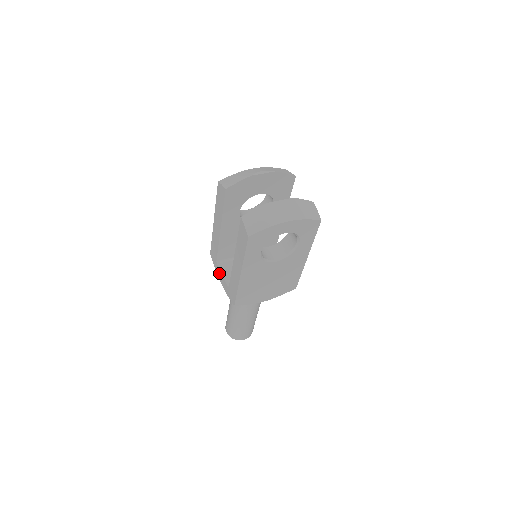
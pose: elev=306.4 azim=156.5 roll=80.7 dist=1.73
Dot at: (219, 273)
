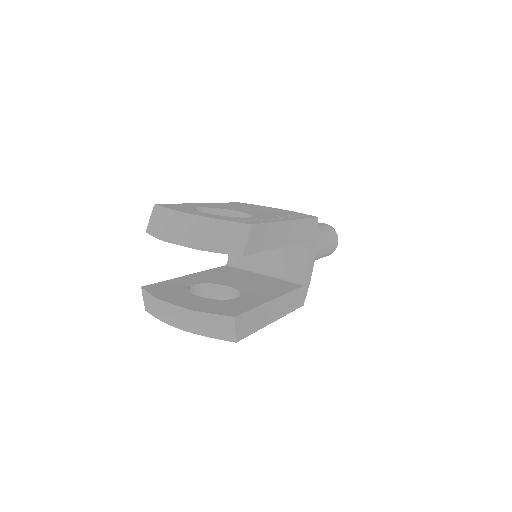
Dot at: occluded
